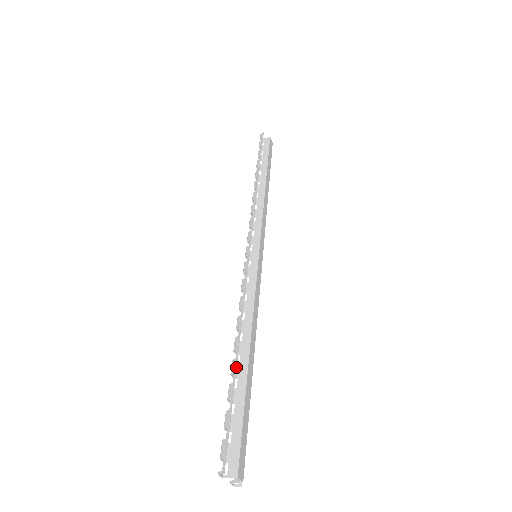
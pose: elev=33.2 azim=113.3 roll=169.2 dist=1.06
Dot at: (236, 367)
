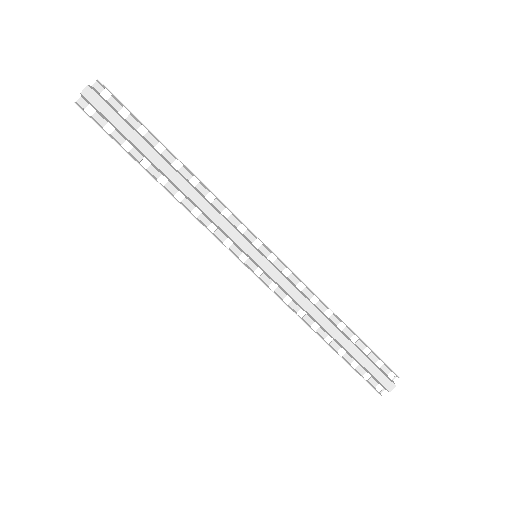
Dot at: occluded
